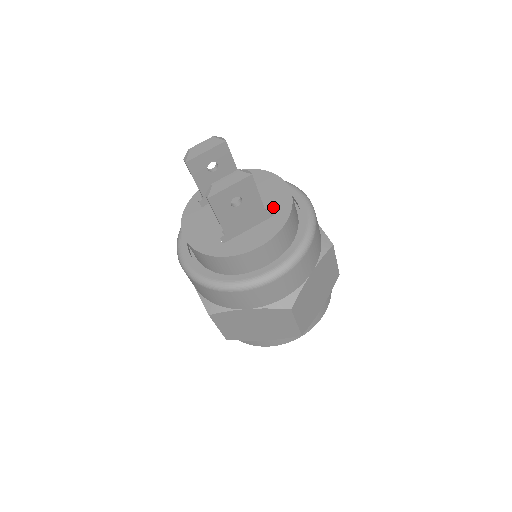
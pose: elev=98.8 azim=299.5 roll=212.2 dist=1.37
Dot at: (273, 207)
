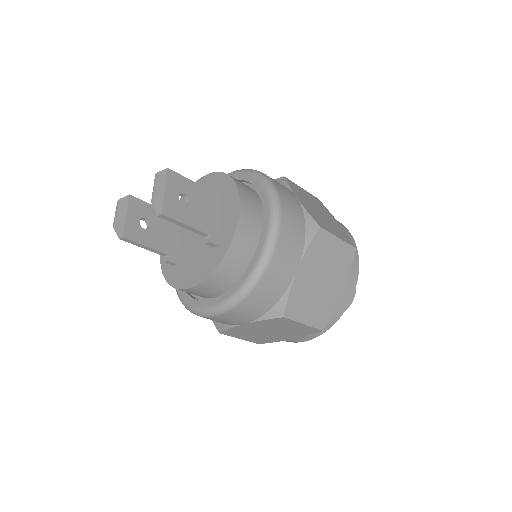
Dot at: occluded
